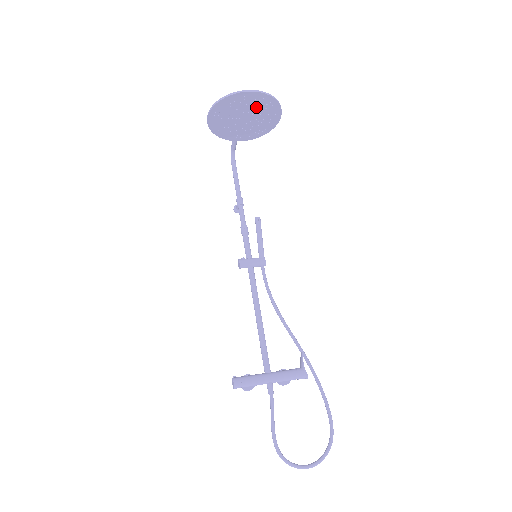
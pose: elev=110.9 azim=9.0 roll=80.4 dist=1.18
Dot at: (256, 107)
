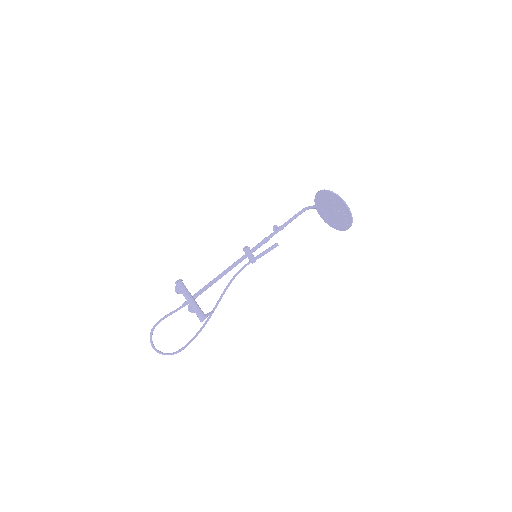
Dot at: (342, 215)
